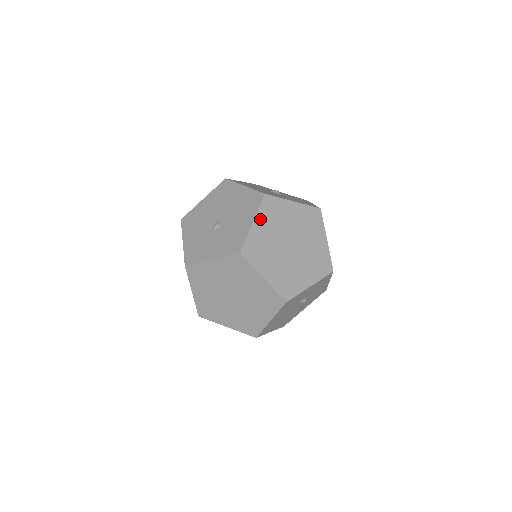
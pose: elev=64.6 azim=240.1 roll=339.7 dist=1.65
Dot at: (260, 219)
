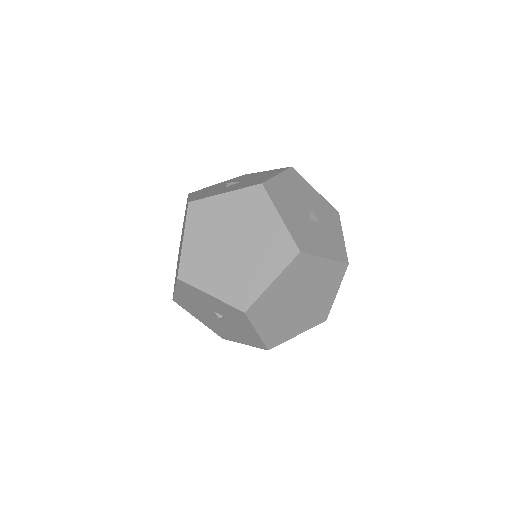
Dot at: (234, 197)
